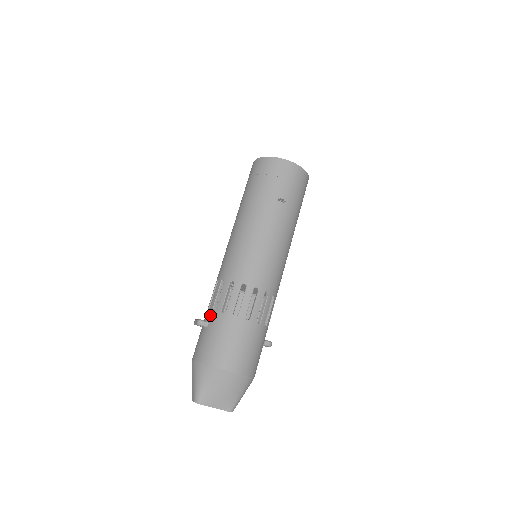
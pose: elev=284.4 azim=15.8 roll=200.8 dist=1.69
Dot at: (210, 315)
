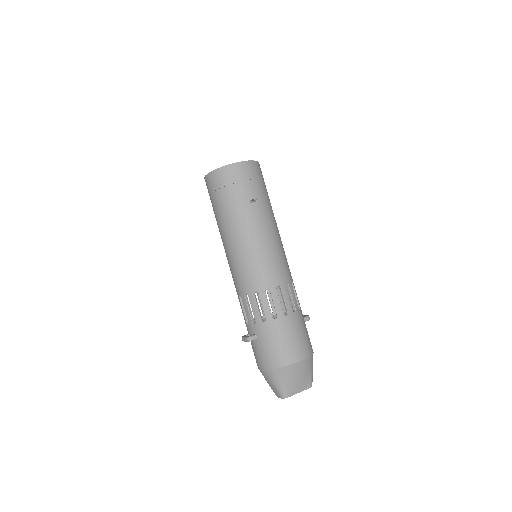
Dot at: (253, 328)
